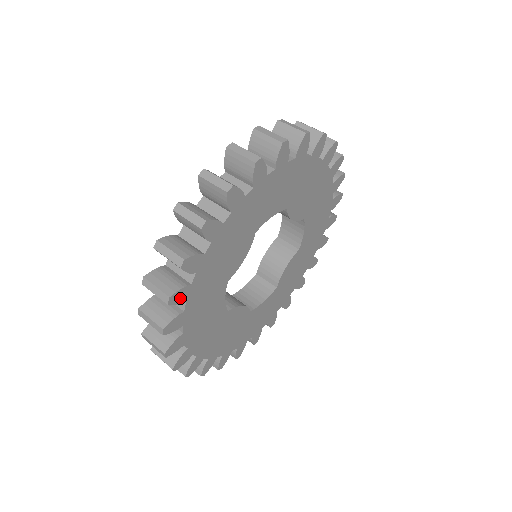
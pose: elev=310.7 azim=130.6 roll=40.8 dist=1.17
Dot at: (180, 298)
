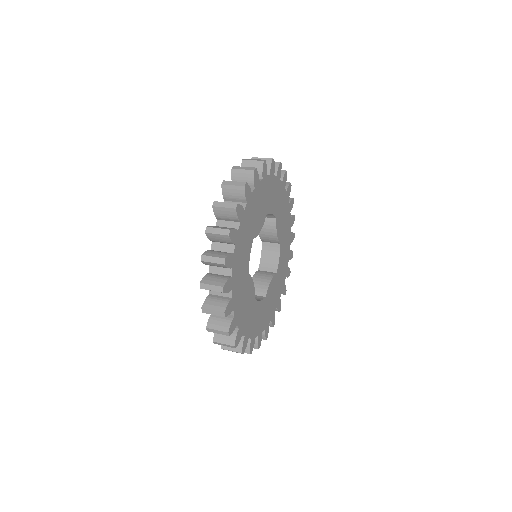
Dot at: (239, 214)
